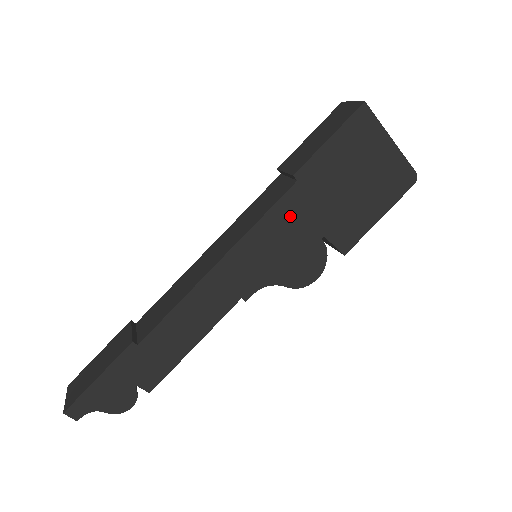
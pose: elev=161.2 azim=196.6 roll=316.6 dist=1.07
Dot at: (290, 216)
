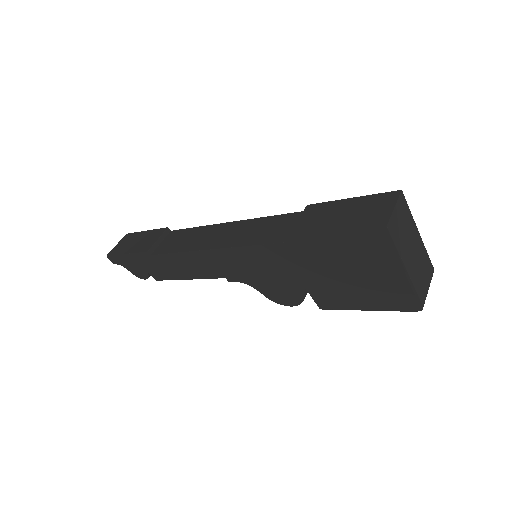
Dot at: (278, 259)
